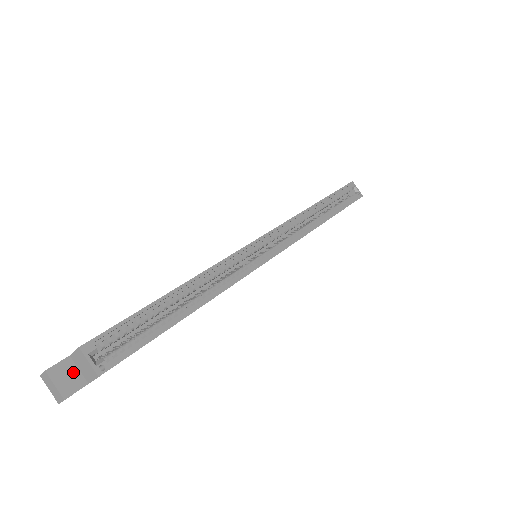
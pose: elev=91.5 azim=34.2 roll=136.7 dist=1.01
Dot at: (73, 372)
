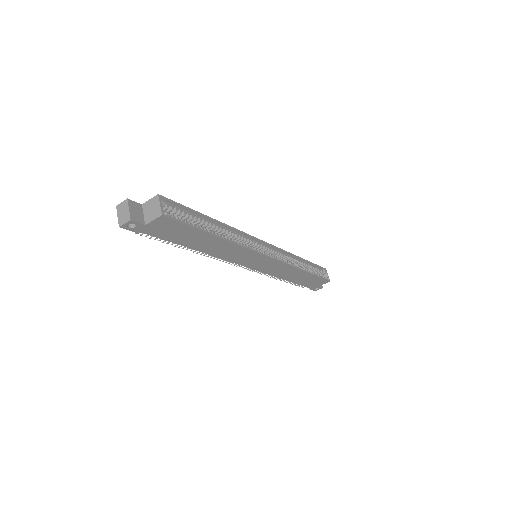
Dot at: (140, 213)
